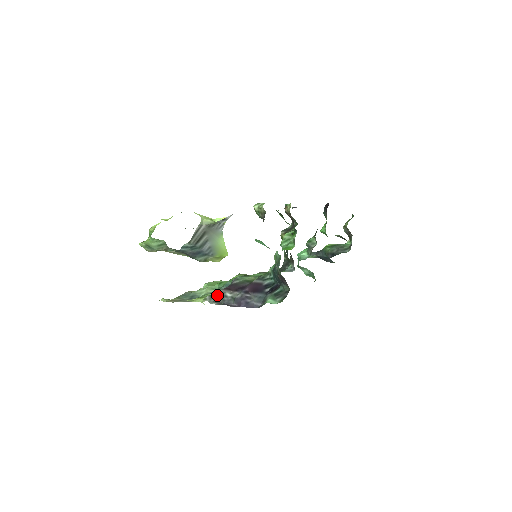
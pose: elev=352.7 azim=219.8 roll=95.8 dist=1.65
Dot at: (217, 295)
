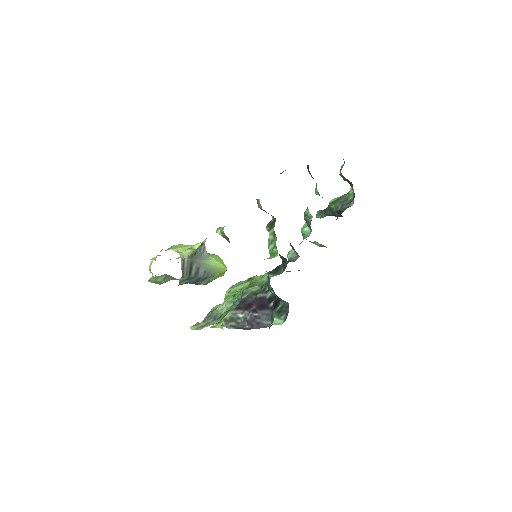
Dot at: (231, 319)
